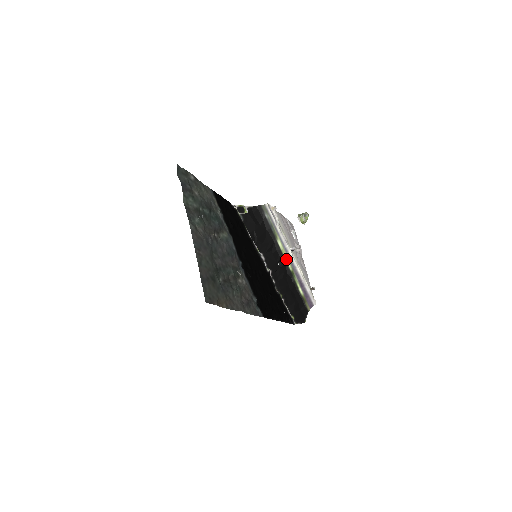
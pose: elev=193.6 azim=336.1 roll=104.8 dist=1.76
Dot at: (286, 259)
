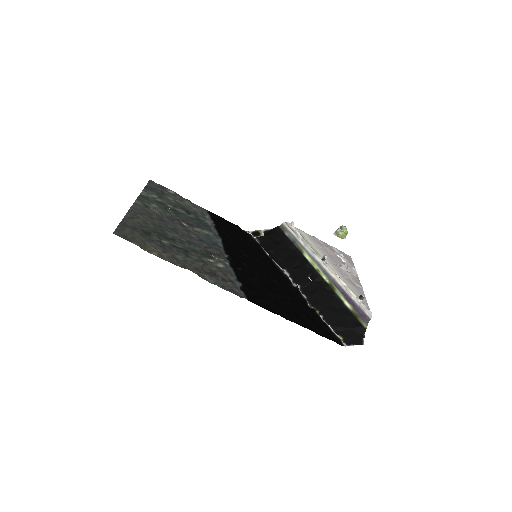
Dot at: (319, 271)
